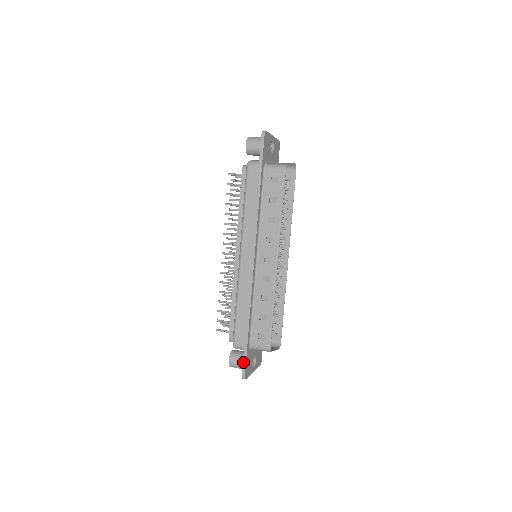
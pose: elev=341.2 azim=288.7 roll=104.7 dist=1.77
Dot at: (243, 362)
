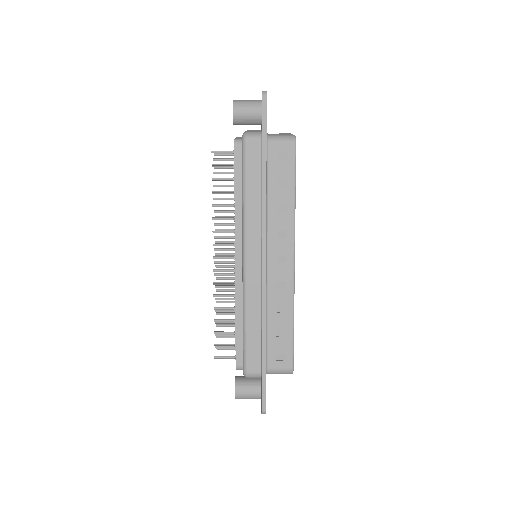
Dot at: (262, 394)
